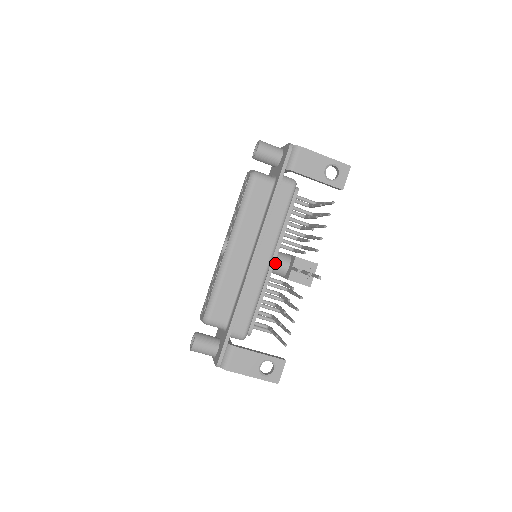
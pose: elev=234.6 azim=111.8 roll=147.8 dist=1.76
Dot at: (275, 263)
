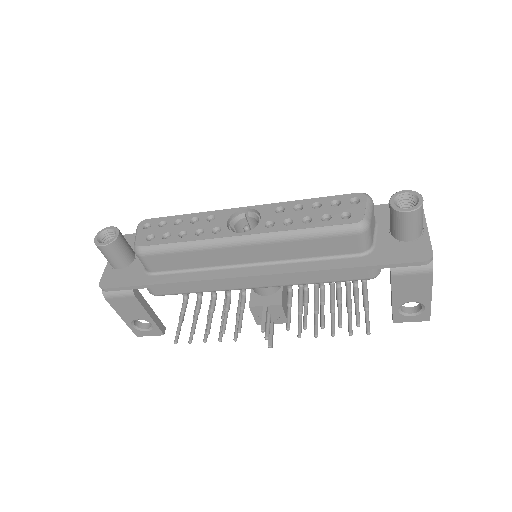
Dot at: occluded
